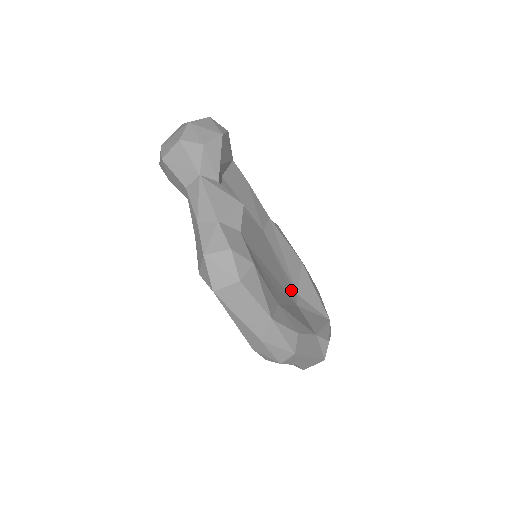
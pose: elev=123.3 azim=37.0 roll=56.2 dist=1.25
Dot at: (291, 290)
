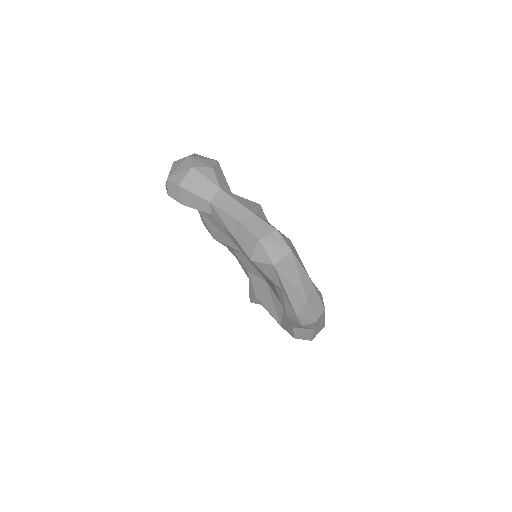
Dot at: occluded
